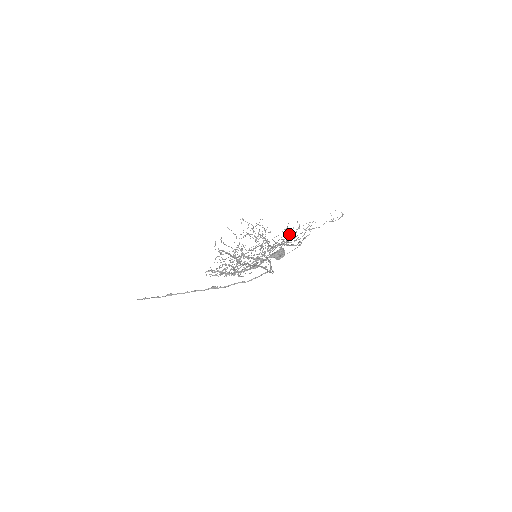
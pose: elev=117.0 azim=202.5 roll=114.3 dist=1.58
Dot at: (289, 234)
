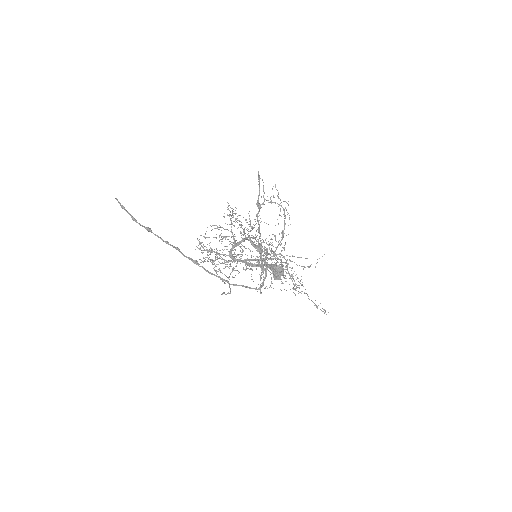
Dot at: occluded
